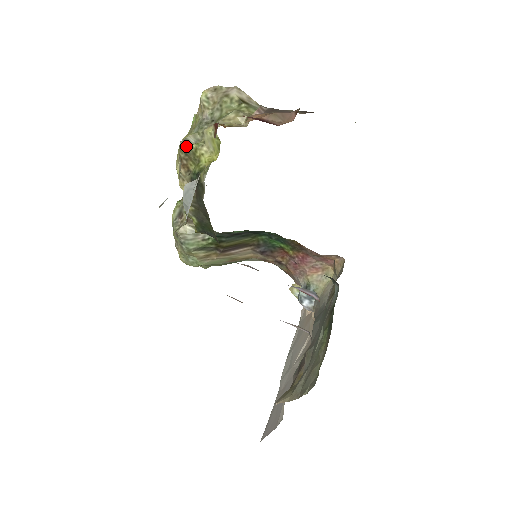
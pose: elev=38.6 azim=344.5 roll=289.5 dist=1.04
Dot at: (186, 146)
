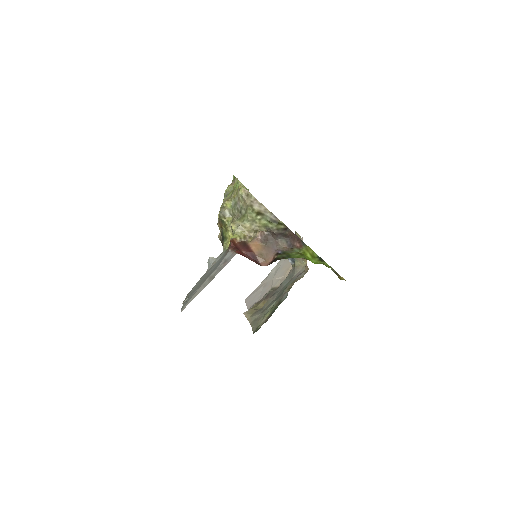
Dot at: (223, 217)
